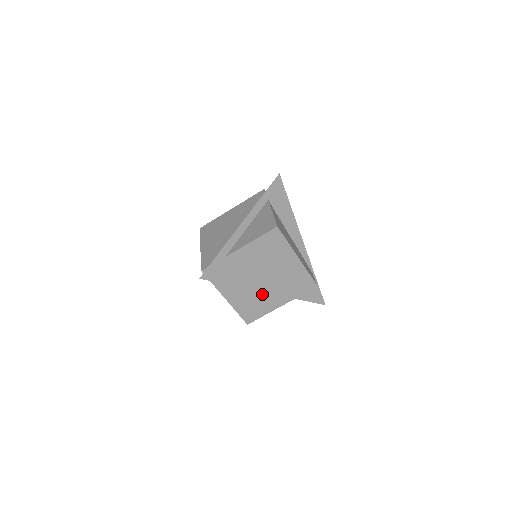
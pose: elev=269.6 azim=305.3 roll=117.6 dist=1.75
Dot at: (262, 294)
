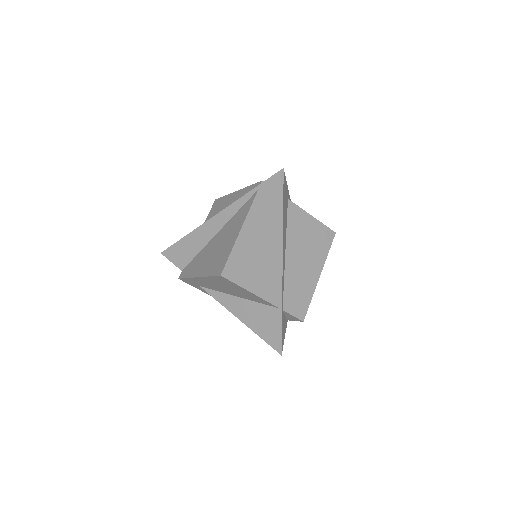
Dot at: (267, 265)
